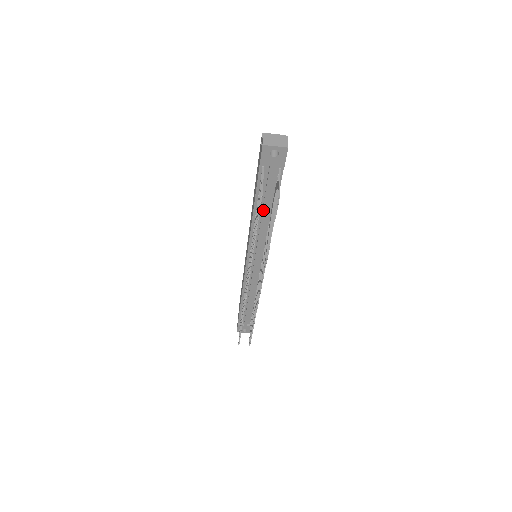
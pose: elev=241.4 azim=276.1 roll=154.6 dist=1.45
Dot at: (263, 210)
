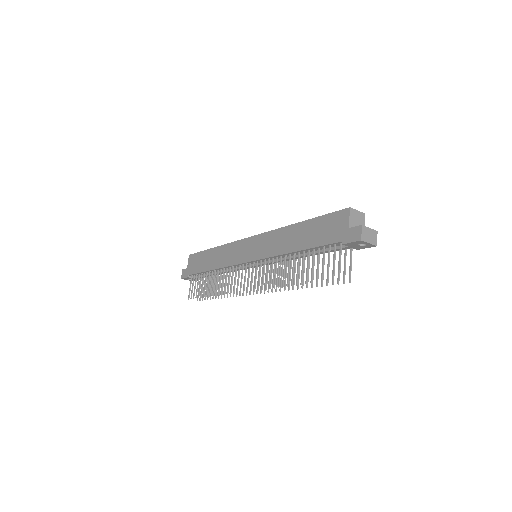
Dot at: occluded
